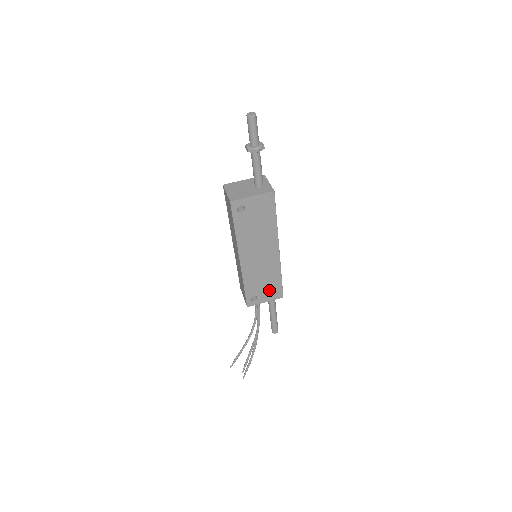
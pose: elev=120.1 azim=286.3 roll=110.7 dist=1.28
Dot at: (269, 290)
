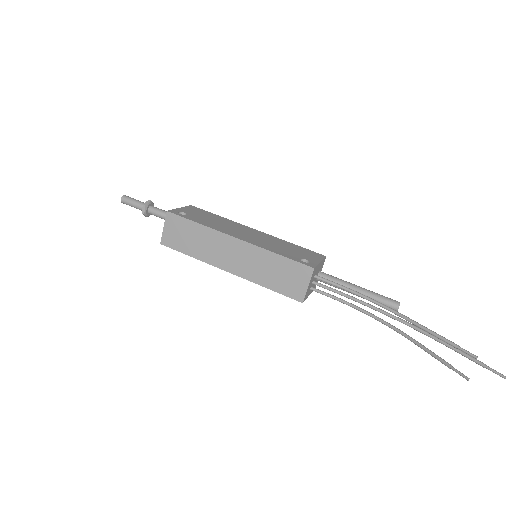
Dot at: (304, 254)
